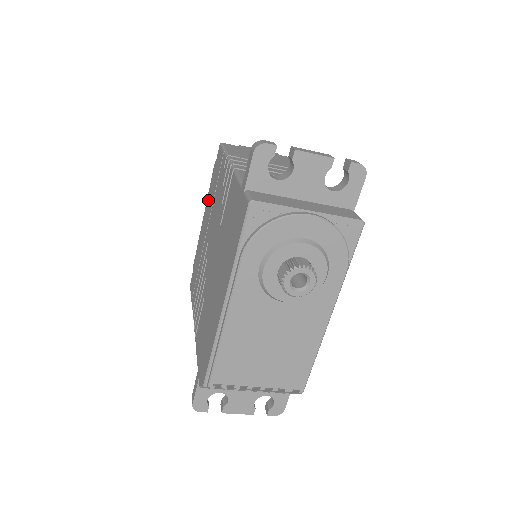
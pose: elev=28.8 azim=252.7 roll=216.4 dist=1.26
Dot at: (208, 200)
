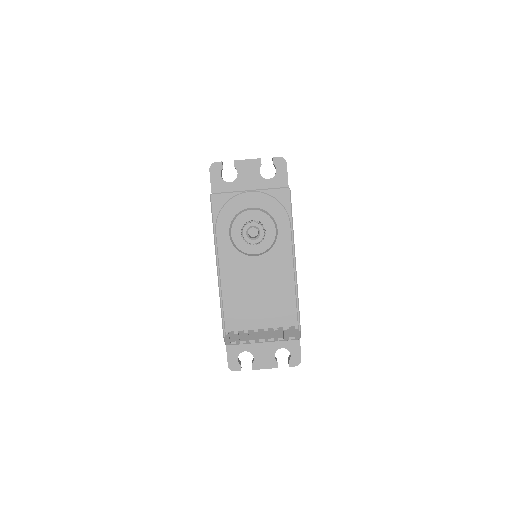
Dot at: occluded
